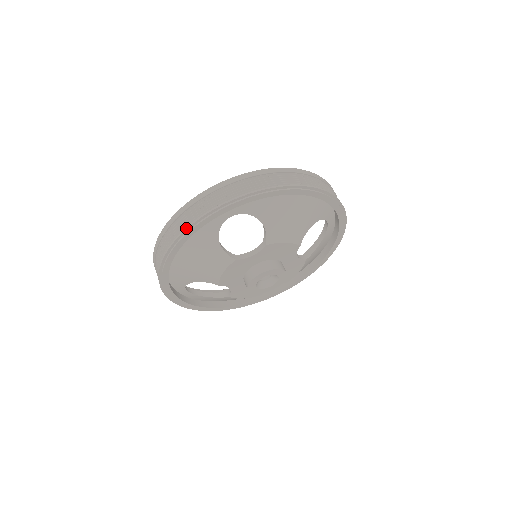
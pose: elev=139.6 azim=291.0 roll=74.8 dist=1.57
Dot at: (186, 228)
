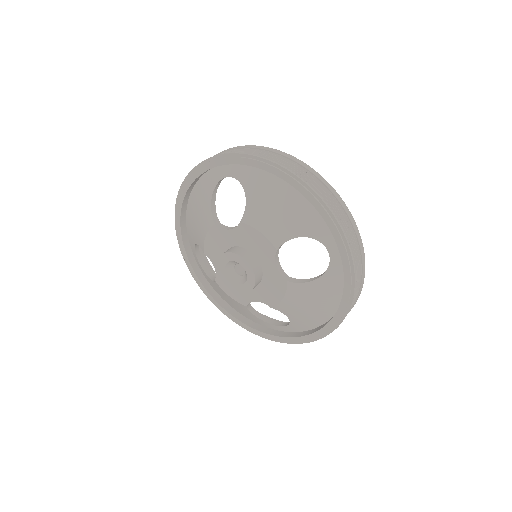
Dot at: (192, 169)
